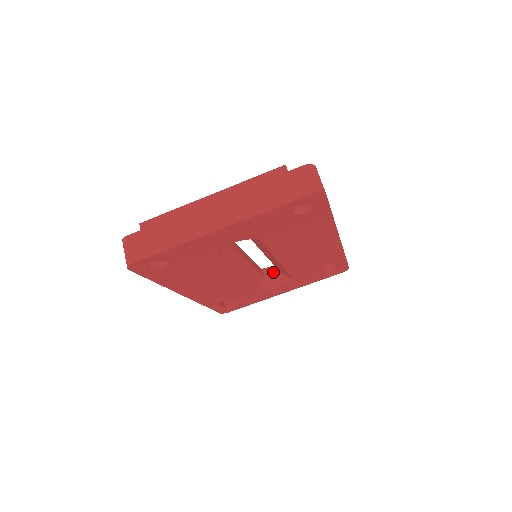
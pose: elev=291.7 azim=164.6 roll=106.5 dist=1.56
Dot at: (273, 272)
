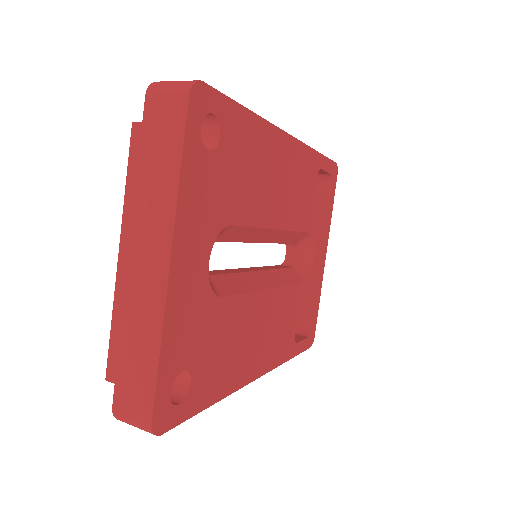
Dot at: (292, 254)
